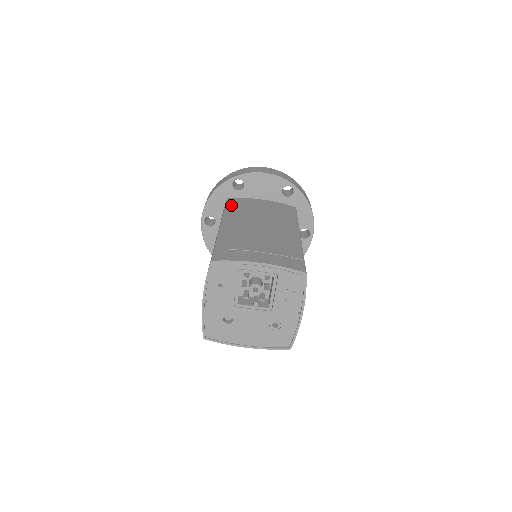
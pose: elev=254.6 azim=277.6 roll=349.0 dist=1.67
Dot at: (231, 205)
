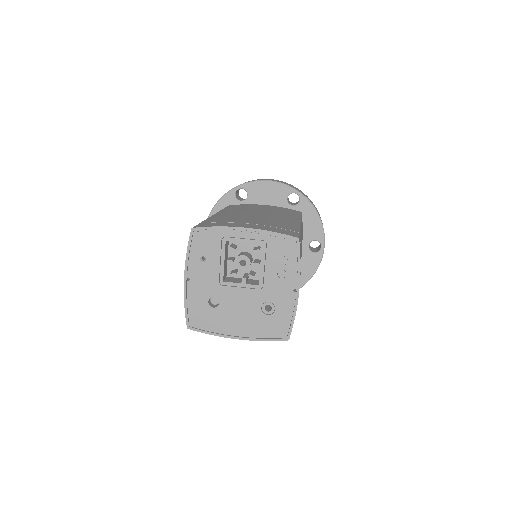
Dot at: (230, 207)
